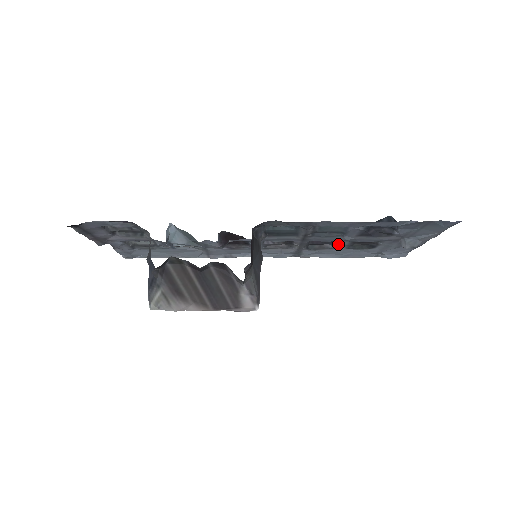
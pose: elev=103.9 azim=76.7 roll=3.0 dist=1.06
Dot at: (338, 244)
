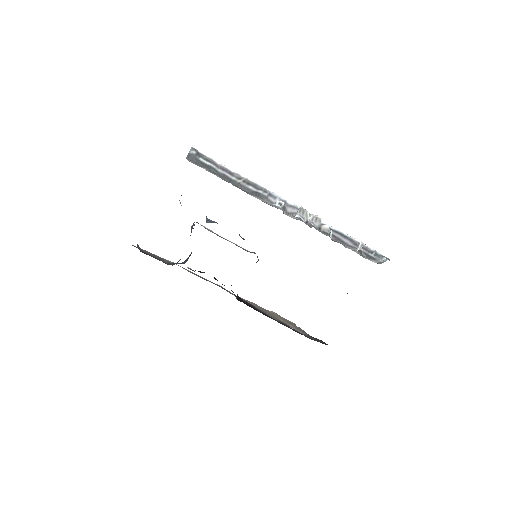
Dot at: occluded
